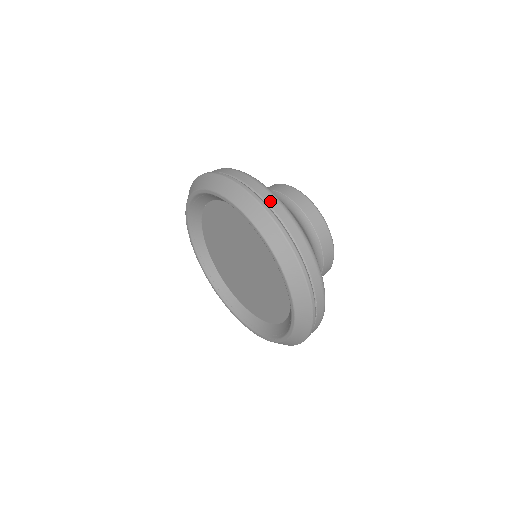
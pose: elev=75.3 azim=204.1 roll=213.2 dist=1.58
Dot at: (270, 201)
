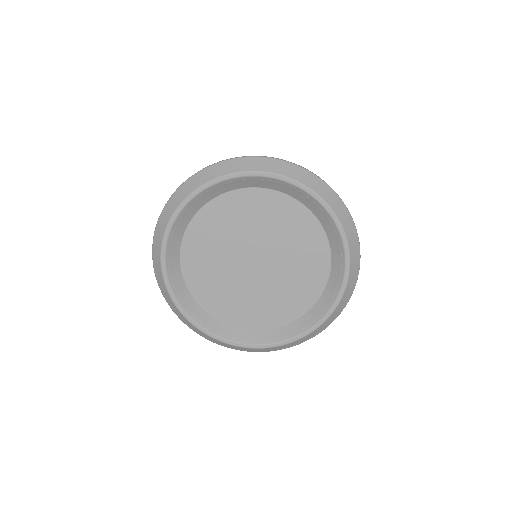
Dot at: occluded
